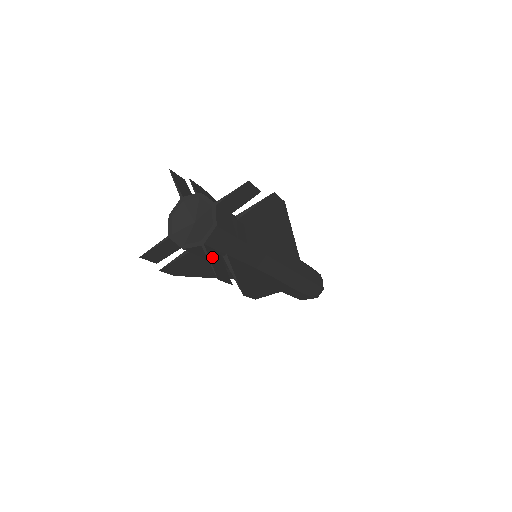
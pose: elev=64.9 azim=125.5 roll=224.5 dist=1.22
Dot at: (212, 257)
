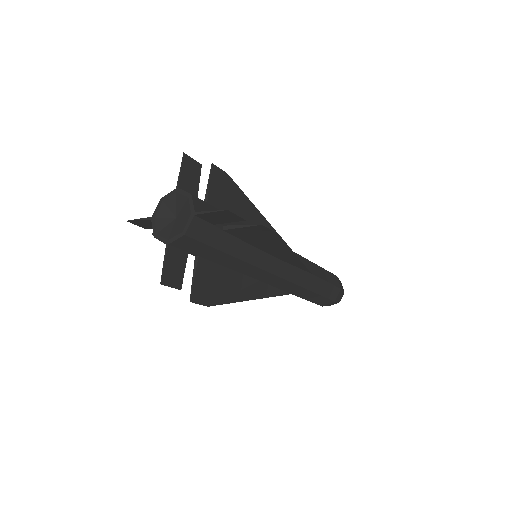
Dot at: (210, 214)
